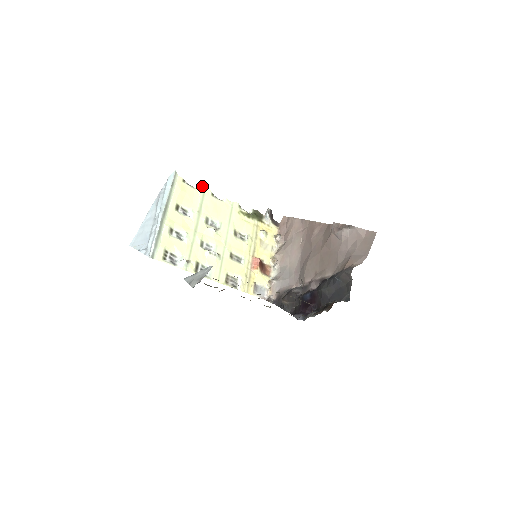
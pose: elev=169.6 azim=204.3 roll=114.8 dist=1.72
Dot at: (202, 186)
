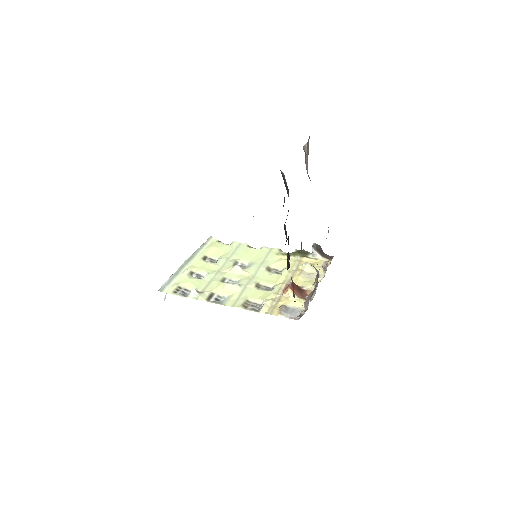
Dot at: (238, 242)
